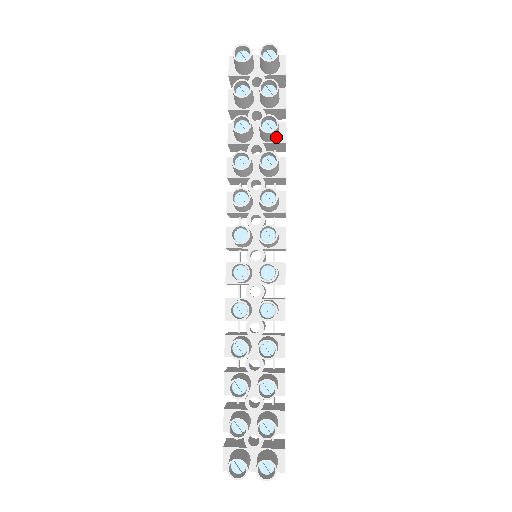
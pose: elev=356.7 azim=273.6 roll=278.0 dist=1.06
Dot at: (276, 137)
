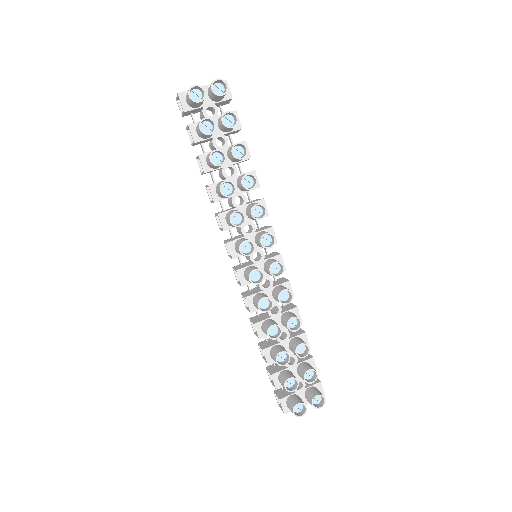
Dot at: occluded
